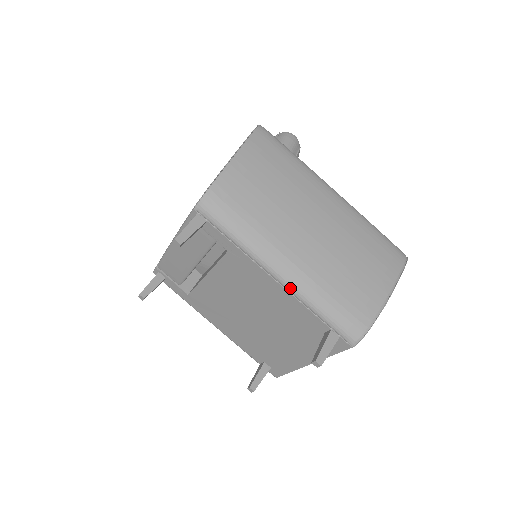
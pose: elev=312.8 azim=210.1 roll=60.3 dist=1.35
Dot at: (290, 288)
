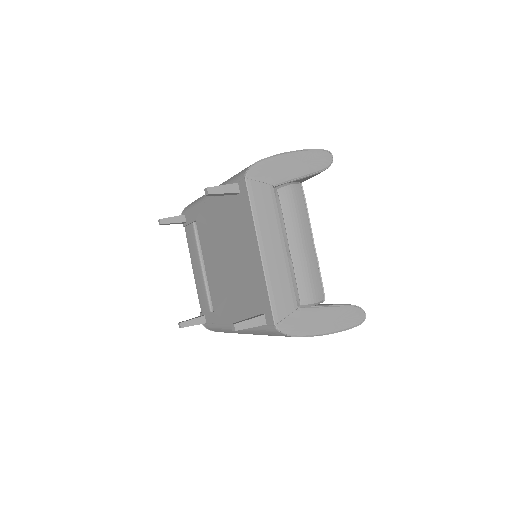
Dot at: occluded
